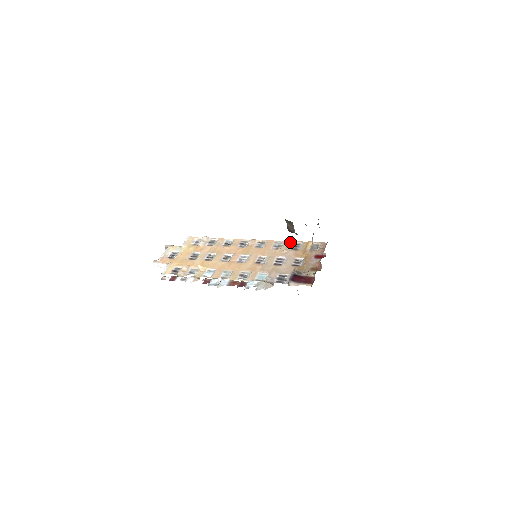
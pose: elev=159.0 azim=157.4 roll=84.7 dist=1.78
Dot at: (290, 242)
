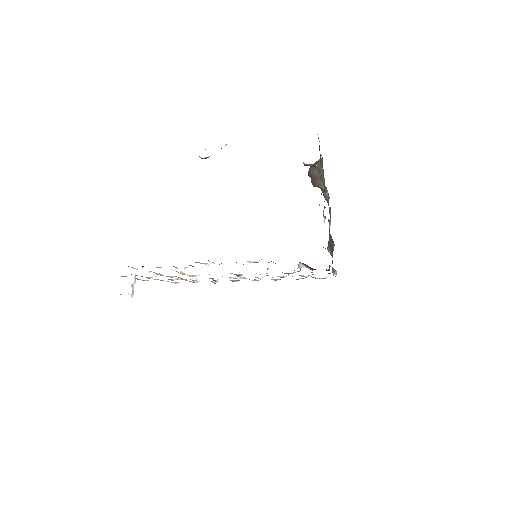
Dot at: occluded
